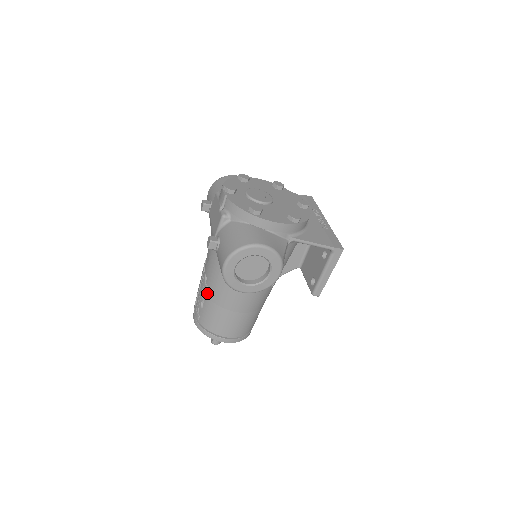
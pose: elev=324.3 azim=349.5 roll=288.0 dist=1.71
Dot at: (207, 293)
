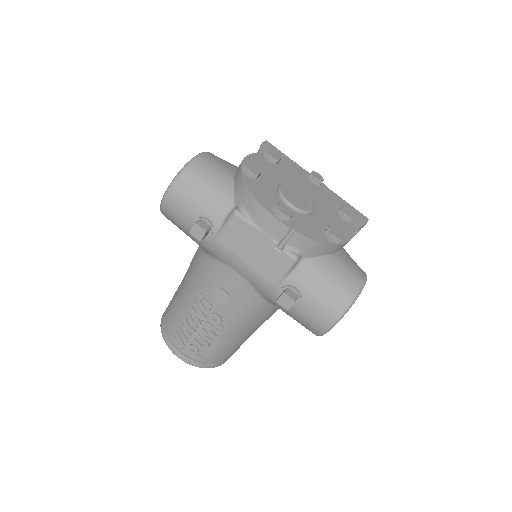
Dot at: (222, 333)
